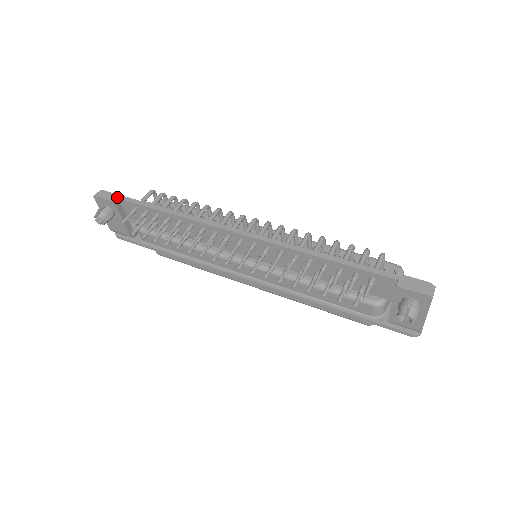
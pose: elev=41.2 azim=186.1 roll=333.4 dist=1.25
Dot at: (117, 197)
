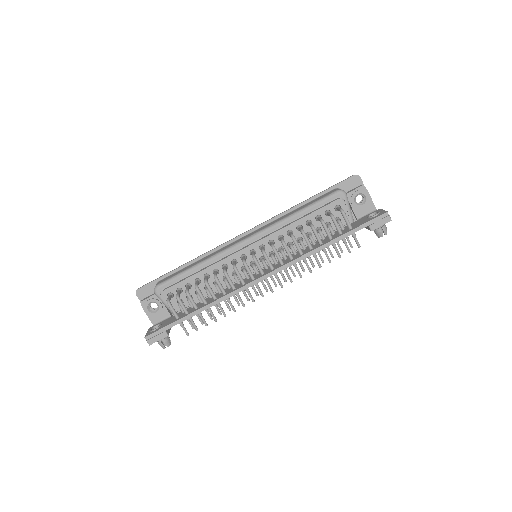
Dot at: (164, 332)
